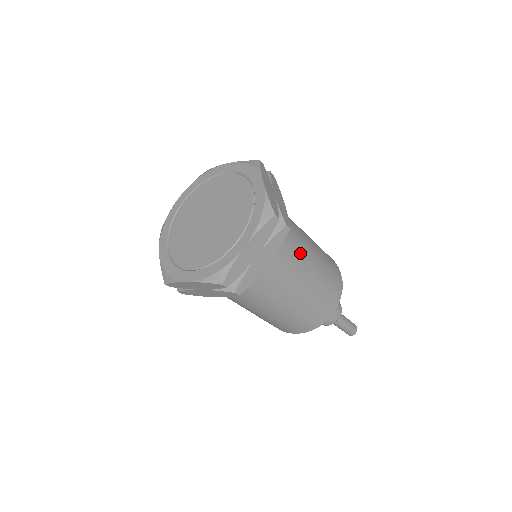
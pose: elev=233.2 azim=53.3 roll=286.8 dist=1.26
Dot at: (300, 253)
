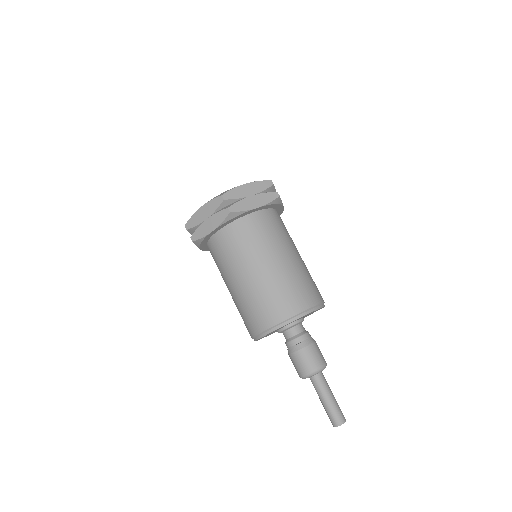
Dot at: (287, 239)
